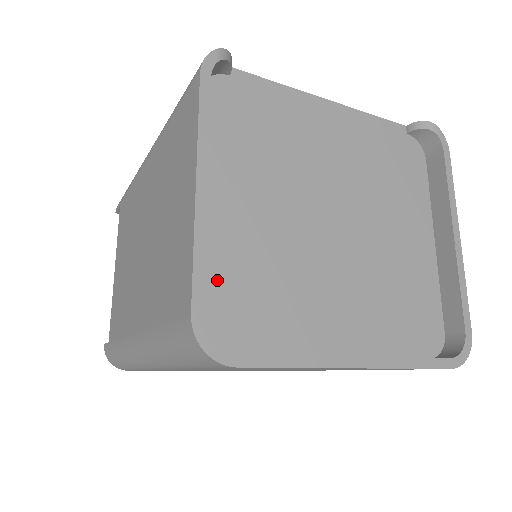
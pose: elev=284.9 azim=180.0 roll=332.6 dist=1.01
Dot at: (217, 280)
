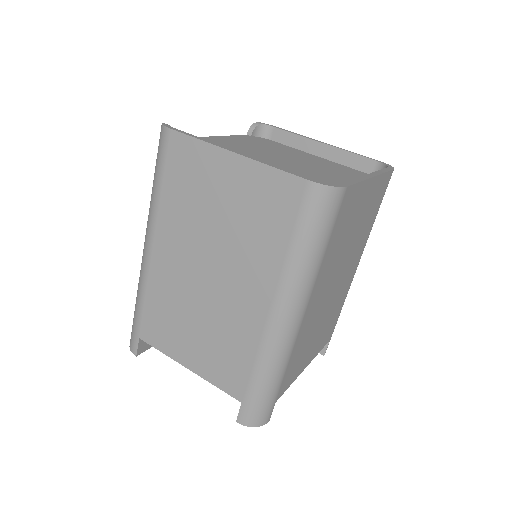
Dot at: occluded
